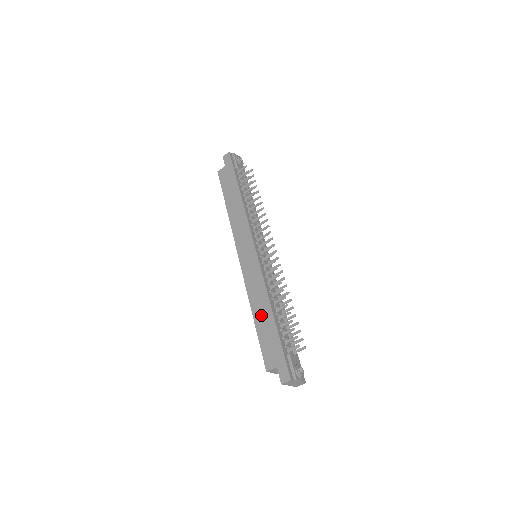
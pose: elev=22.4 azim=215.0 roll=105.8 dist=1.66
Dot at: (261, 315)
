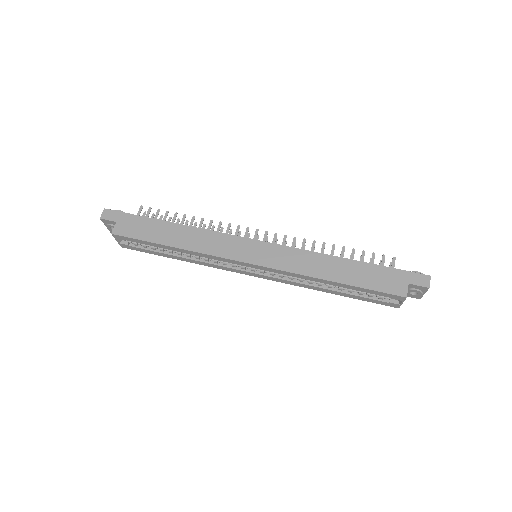
Dot at: (340, 272)
